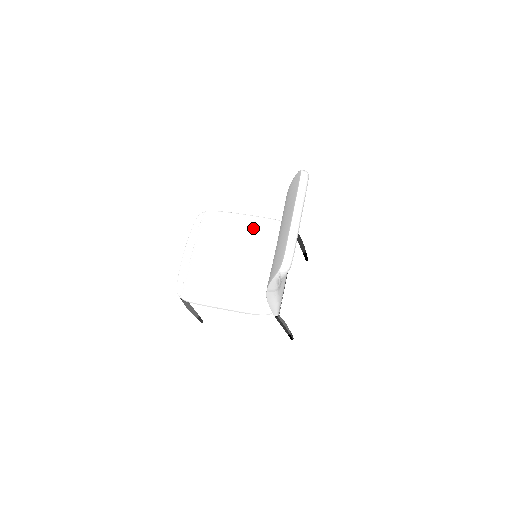
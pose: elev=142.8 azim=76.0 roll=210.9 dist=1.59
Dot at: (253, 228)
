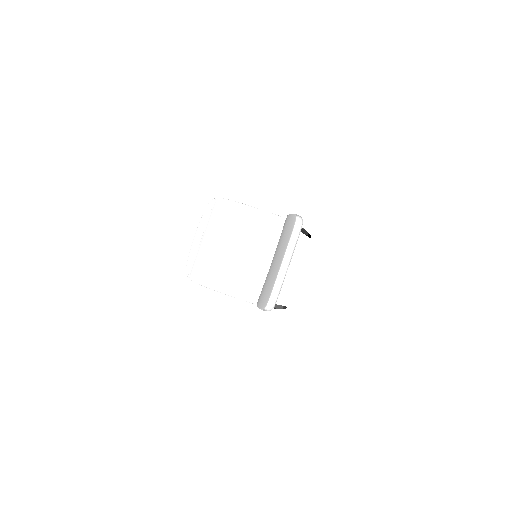
Dot at: (258, 223)
